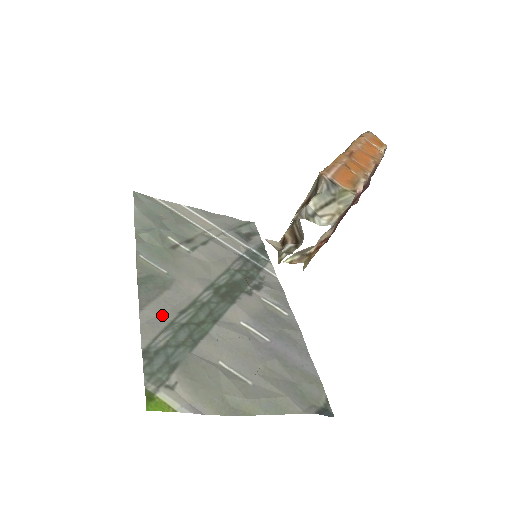
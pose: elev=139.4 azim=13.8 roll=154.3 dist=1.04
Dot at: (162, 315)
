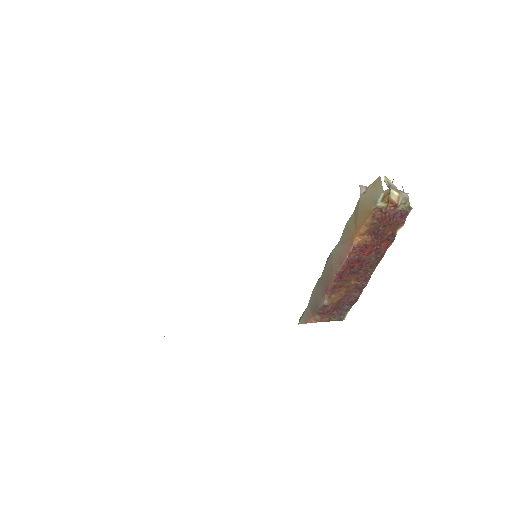
Dot at: occluded
